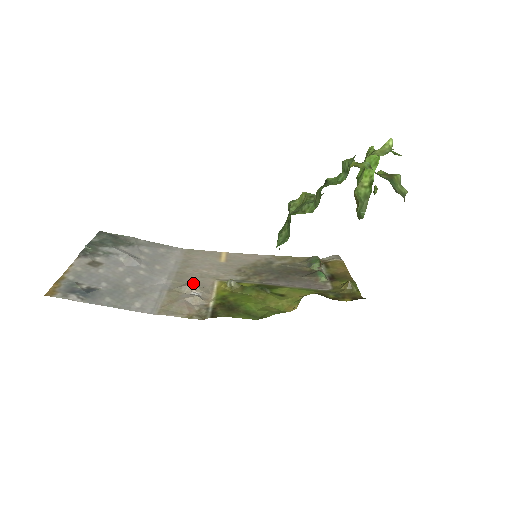
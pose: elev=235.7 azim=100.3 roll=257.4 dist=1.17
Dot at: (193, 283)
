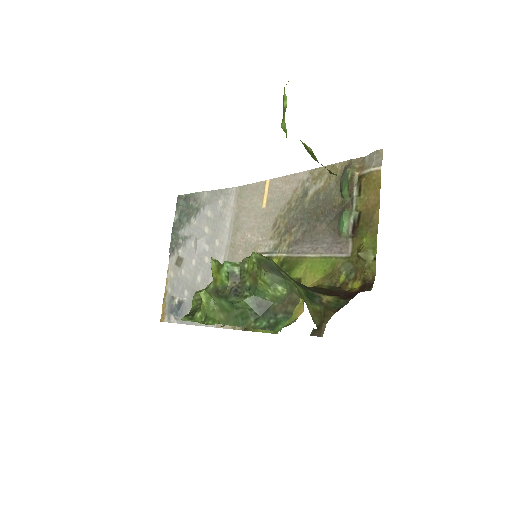
Dot at: occluded
